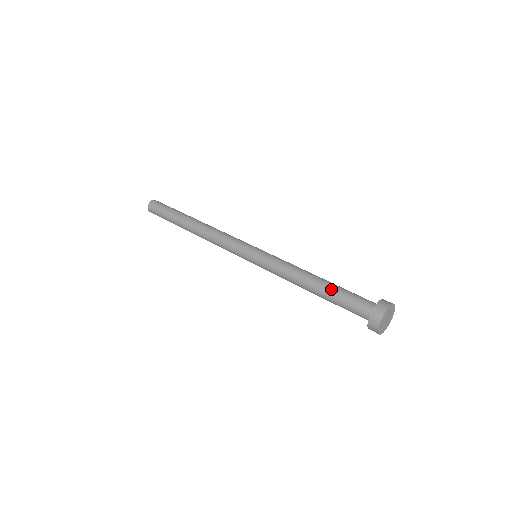
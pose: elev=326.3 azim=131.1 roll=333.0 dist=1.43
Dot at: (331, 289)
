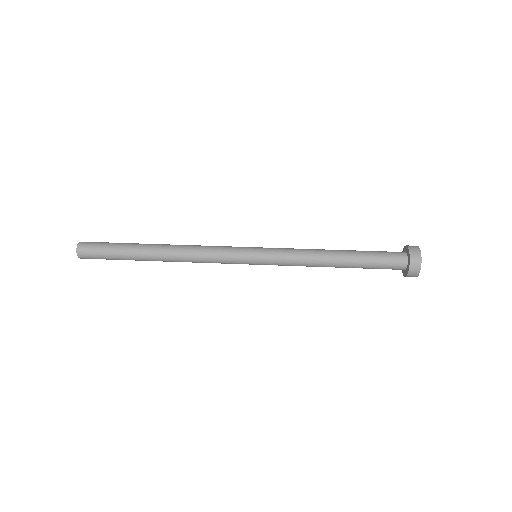
Dot at: (358, 256)
